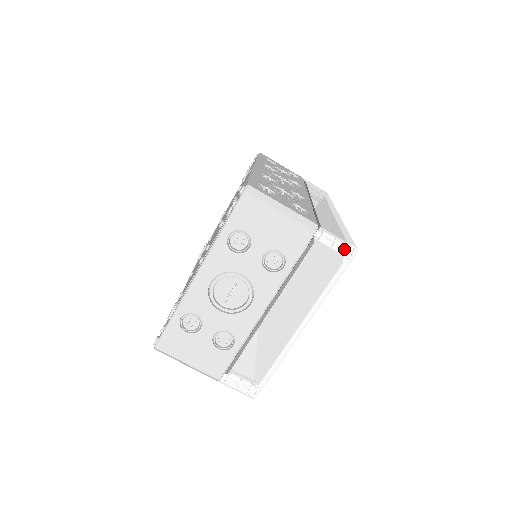
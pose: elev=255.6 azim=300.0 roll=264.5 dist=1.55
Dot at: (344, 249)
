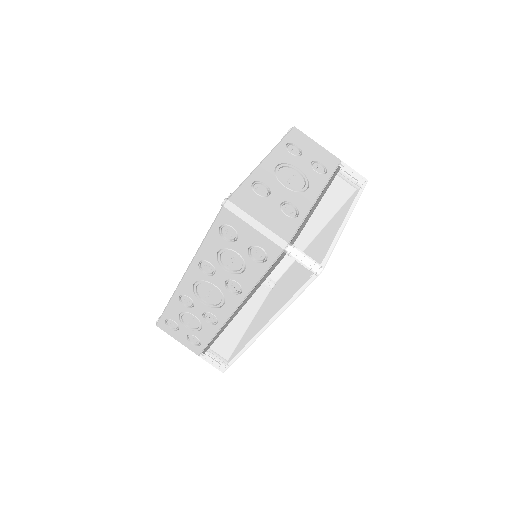
Dot at: (361, 175)
